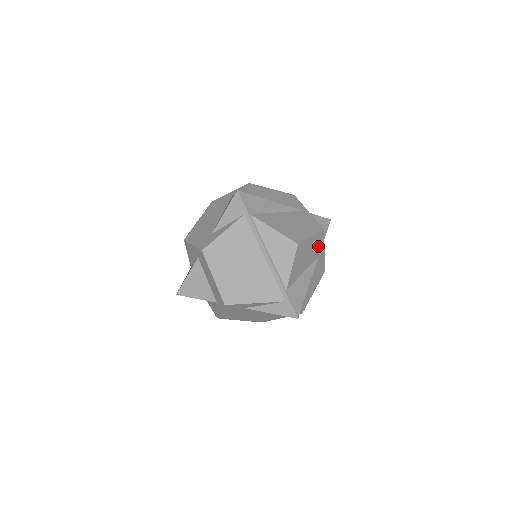
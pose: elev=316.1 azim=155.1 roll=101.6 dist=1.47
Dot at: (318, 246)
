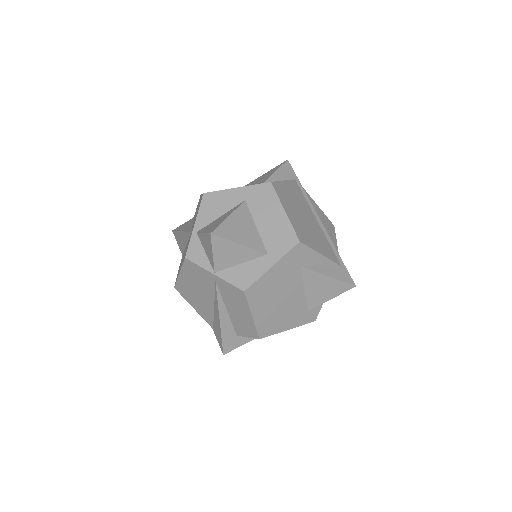
Dot at: occluded
